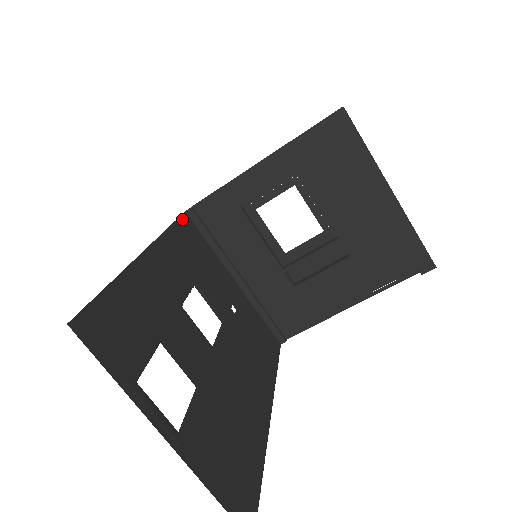
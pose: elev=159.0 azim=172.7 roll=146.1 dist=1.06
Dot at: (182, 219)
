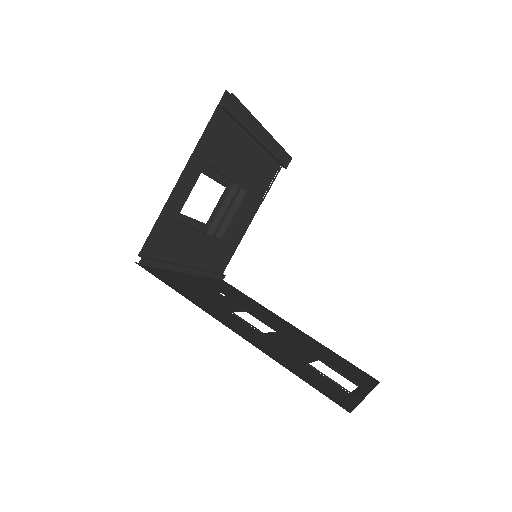
Dot at: (153, 274)
